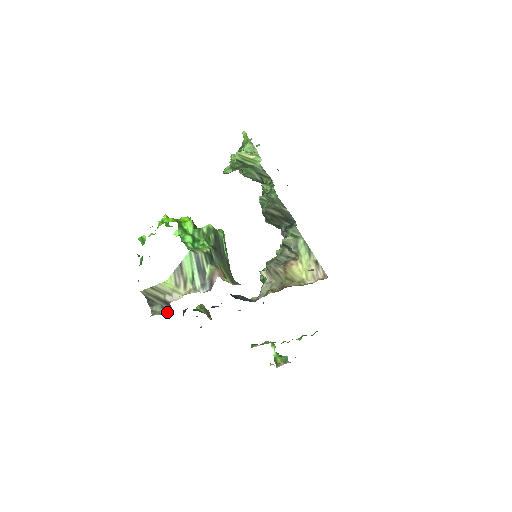
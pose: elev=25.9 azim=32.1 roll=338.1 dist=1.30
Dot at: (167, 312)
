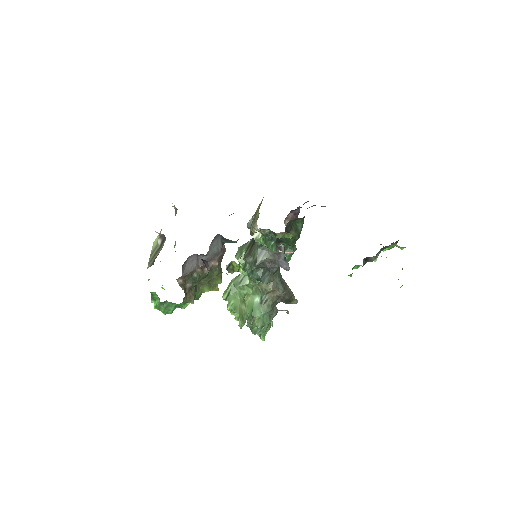
Dot at: occluded
